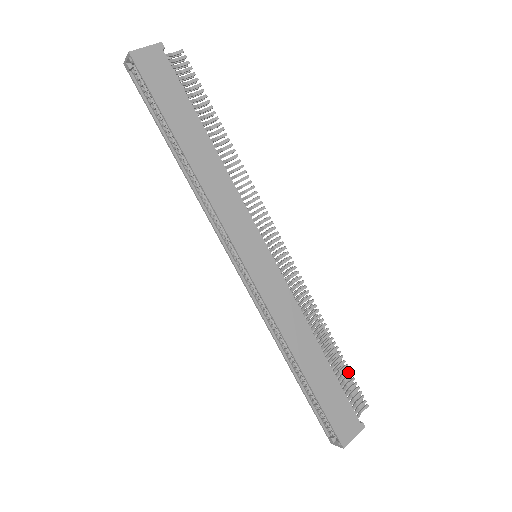
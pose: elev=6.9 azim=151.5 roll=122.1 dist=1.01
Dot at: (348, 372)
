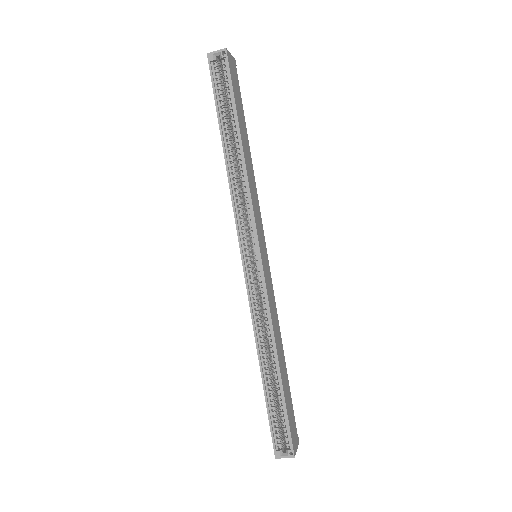
Dot at: occluded
